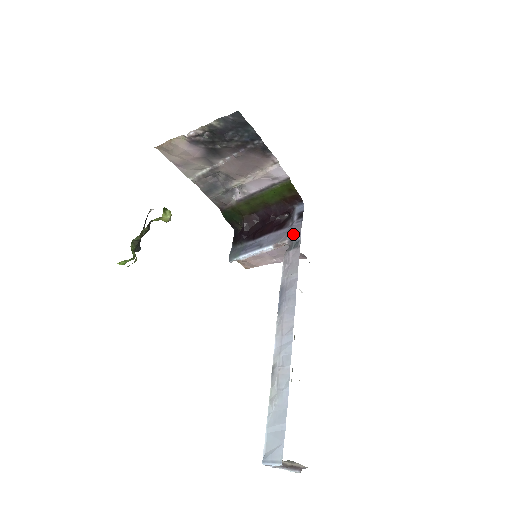
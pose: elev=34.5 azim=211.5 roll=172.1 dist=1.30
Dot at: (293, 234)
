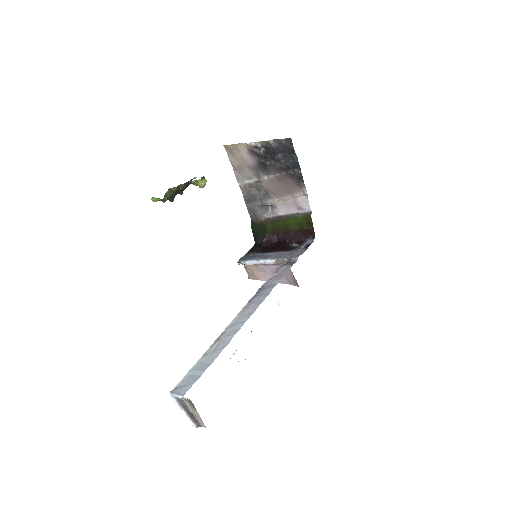
Dot at: (294, 256)
